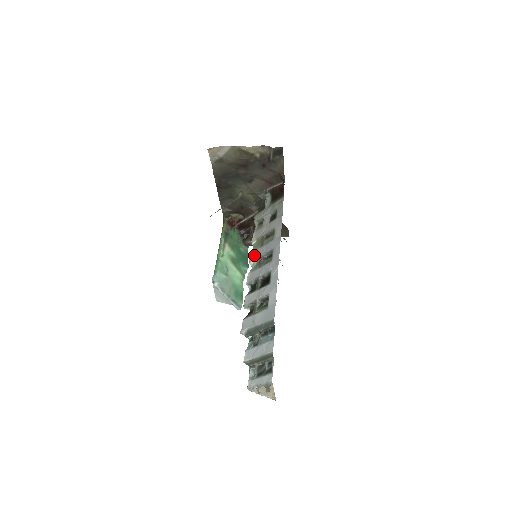
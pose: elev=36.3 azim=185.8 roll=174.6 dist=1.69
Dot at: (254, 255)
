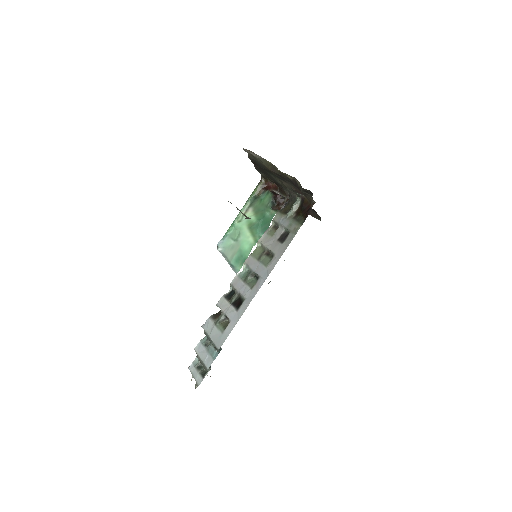
Dot at: (249, 261)
